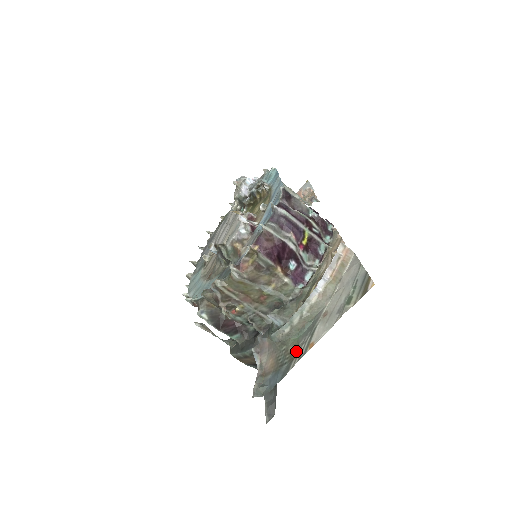
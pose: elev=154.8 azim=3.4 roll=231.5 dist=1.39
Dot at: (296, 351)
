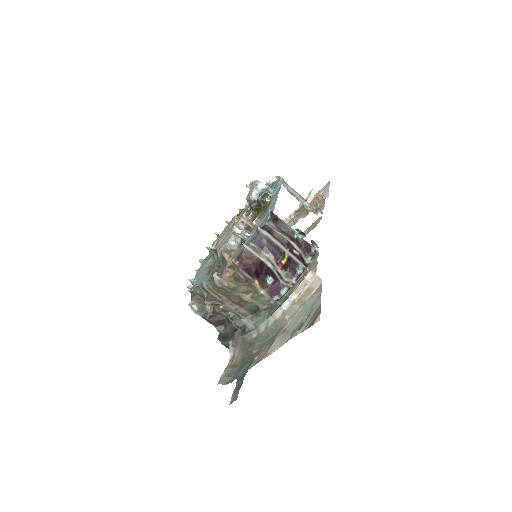
Dot at: (257, 355)
